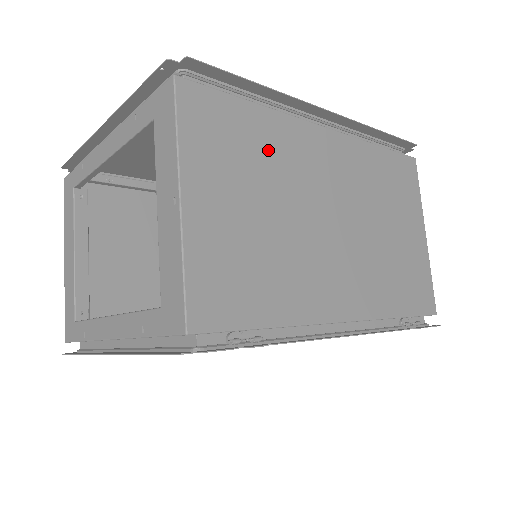
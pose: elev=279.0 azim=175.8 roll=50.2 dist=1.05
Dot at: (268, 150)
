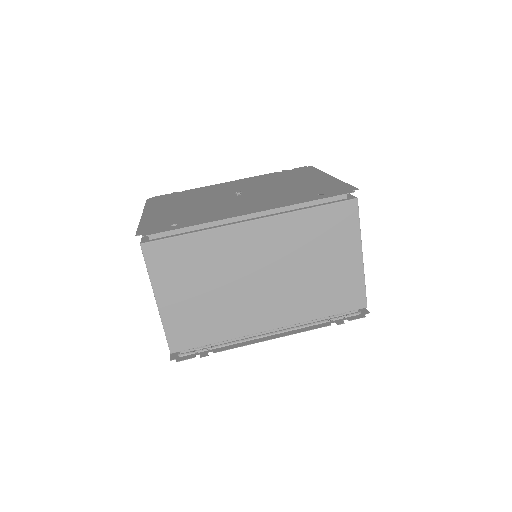
Dot at: (206, 257)
